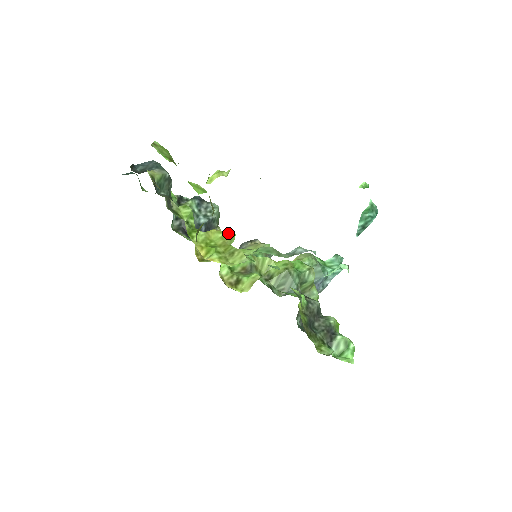
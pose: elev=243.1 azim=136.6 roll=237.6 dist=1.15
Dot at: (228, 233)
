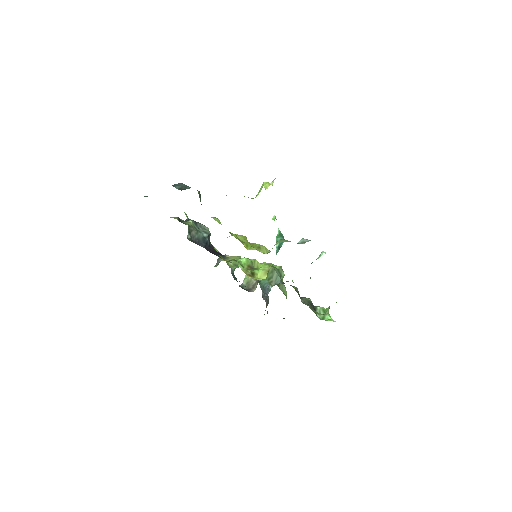
Dot at: (245, 236)
